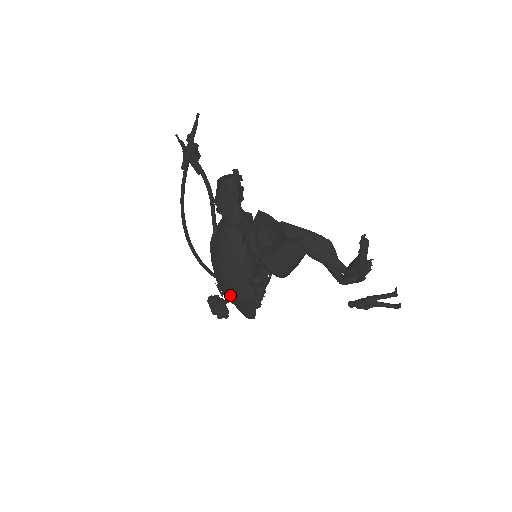
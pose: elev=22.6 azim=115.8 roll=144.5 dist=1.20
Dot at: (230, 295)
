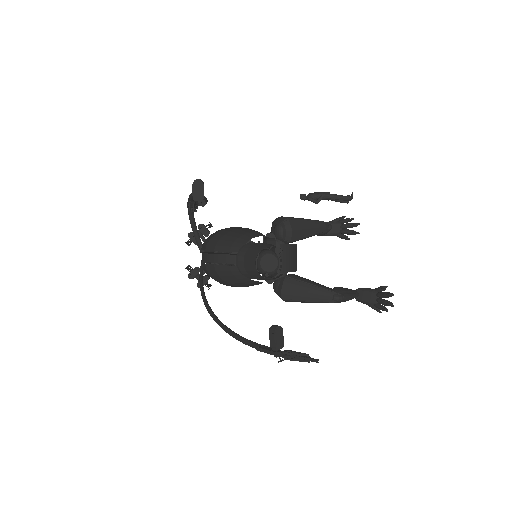
Dot at: occluded
